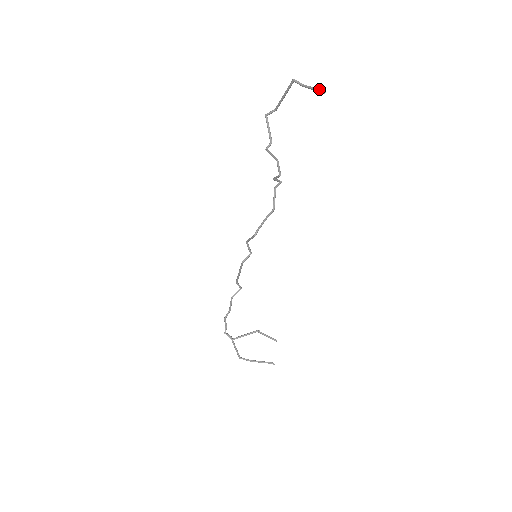
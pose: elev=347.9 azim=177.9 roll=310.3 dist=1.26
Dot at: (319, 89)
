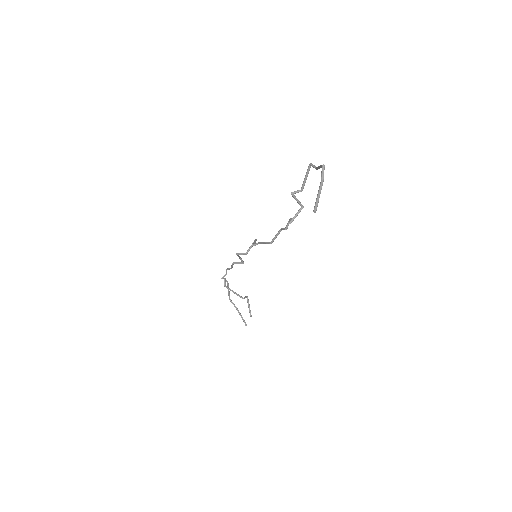
Dot at: (316, 202)
